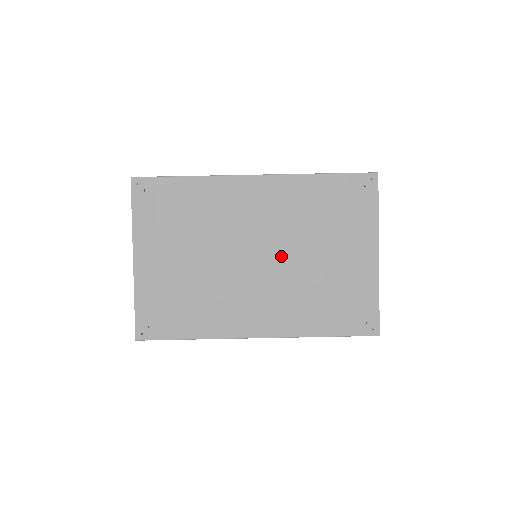
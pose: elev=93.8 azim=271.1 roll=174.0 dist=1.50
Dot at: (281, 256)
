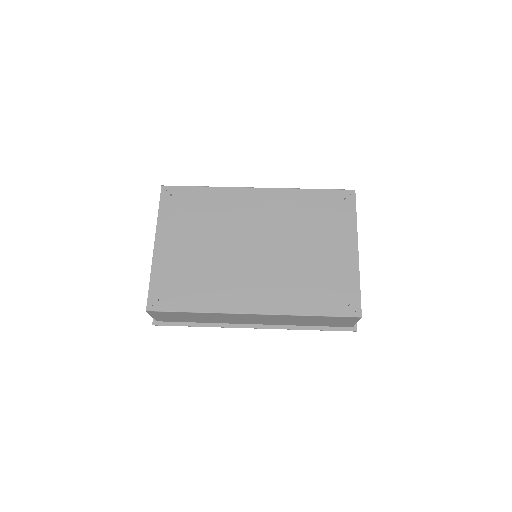
Dot at: (276, 247)
